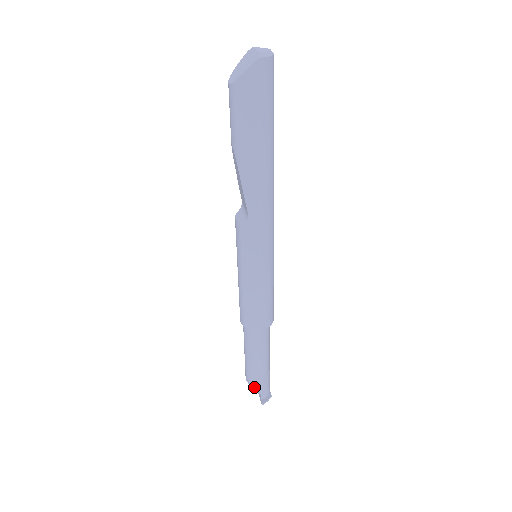
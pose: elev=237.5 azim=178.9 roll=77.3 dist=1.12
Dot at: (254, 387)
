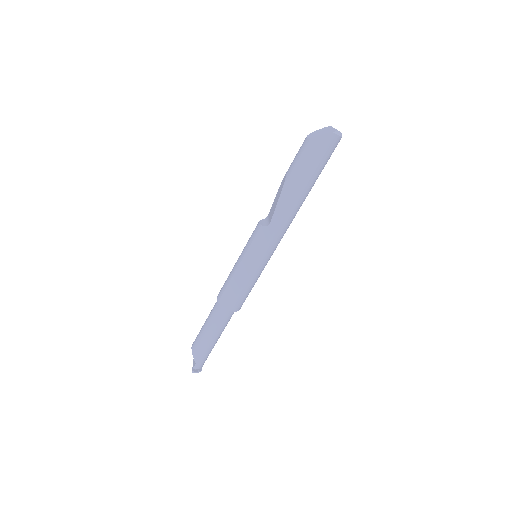
Dot at: (195, 355)
